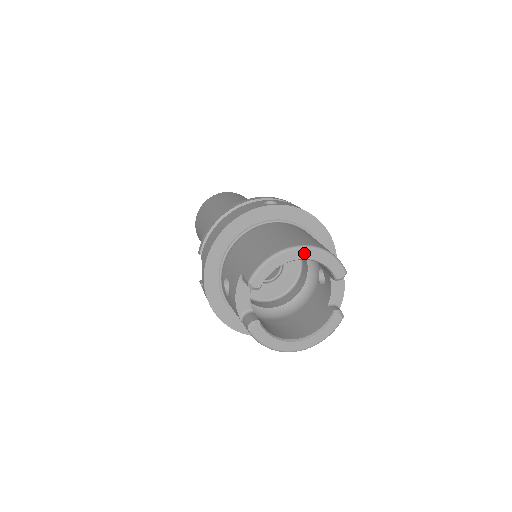
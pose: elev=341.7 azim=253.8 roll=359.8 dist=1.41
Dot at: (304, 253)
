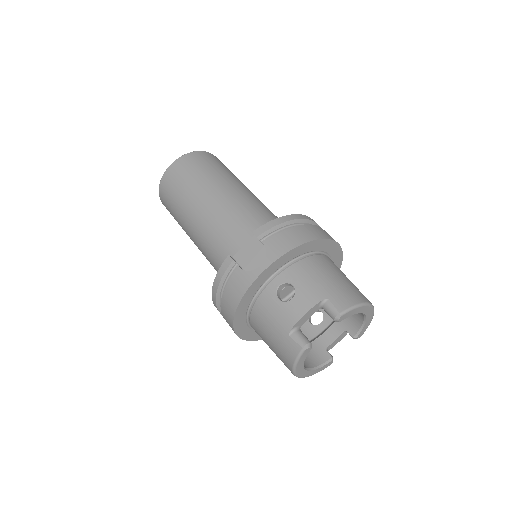
Dot at: (370, 312)
